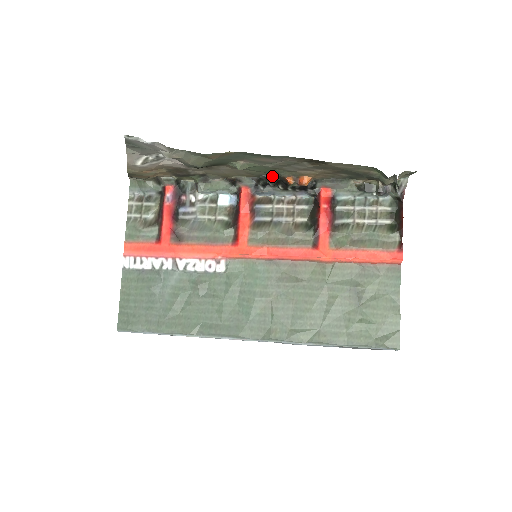
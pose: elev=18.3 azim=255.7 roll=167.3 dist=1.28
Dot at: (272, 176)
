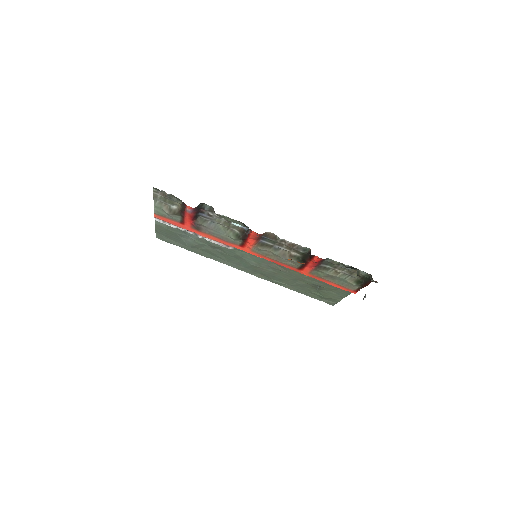
Dot at: occluded
